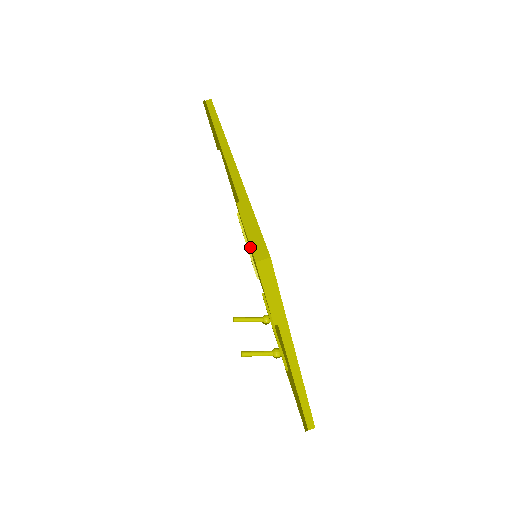
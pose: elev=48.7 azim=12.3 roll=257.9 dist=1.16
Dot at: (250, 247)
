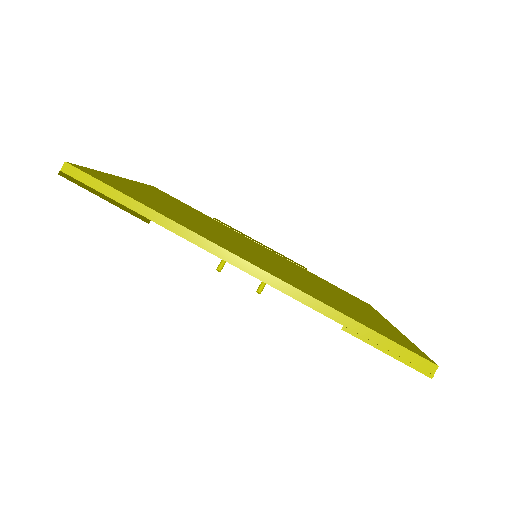
Dot at: (404, 363)
